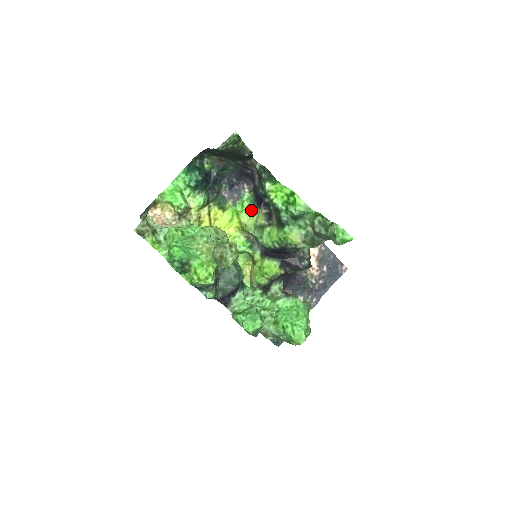
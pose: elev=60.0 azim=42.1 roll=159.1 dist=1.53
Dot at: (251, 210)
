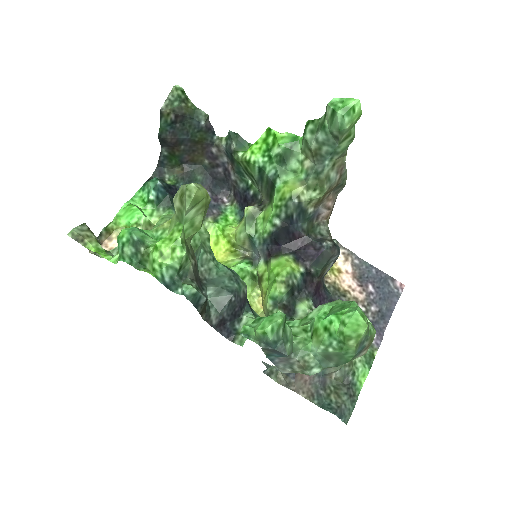
Dot at: (239, 223)
